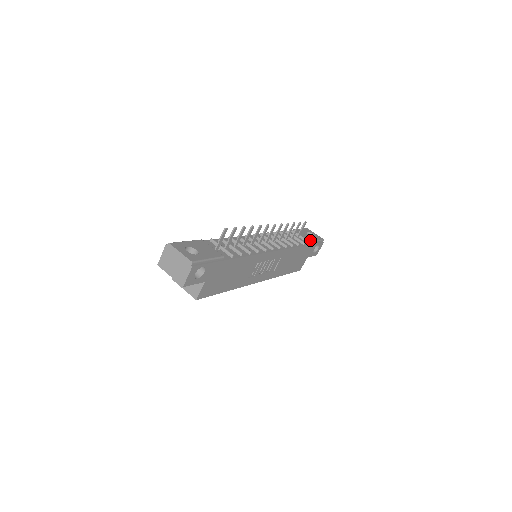
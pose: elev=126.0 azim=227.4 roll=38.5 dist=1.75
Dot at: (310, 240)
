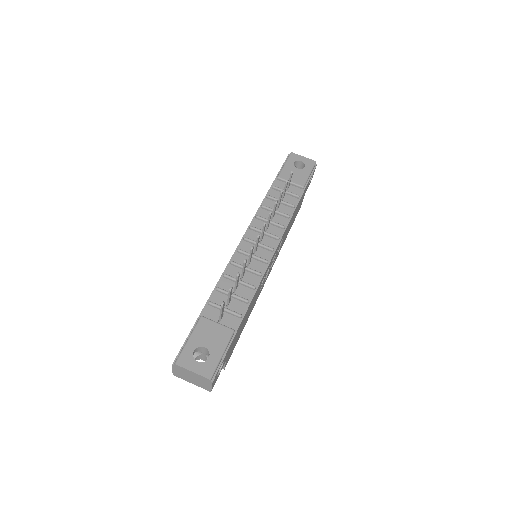
Dot at: (303, 182)
